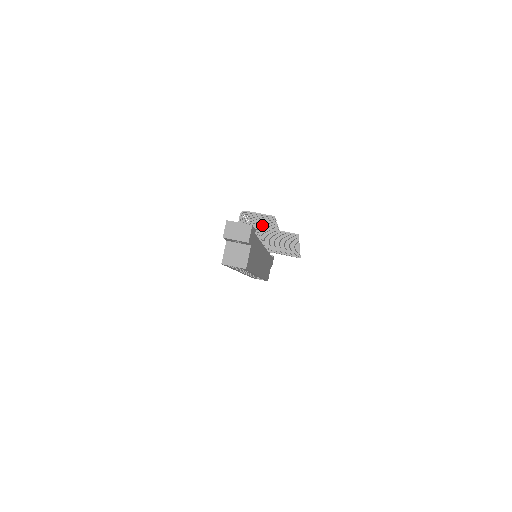
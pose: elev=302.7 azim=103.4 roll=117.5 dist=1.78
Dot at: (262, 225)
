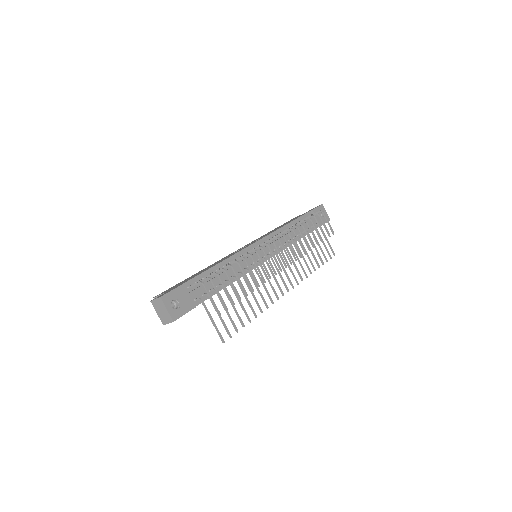
Dot at: (256, 265)
